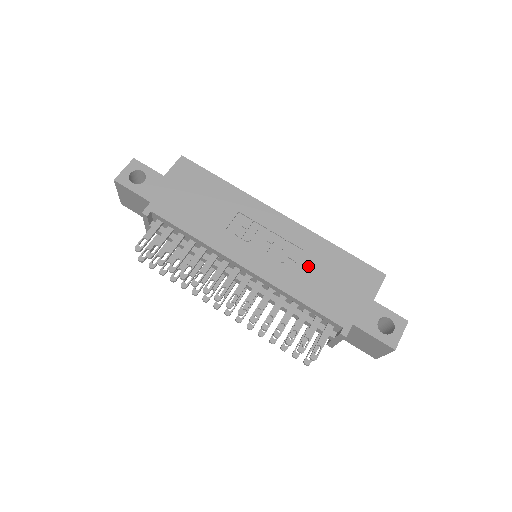
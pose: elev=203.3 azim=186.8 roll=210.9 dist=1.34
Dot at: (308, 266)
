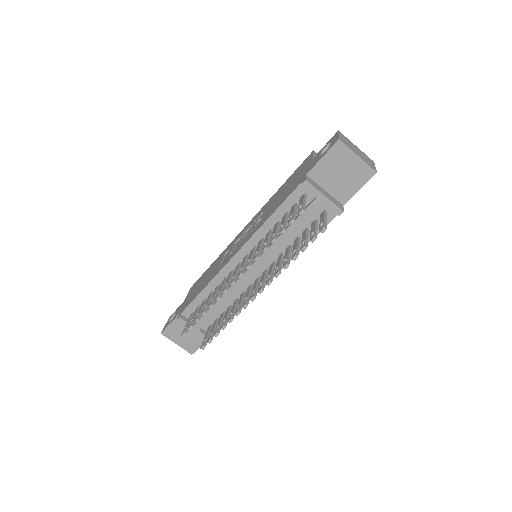
Dot at: (268, 209)
